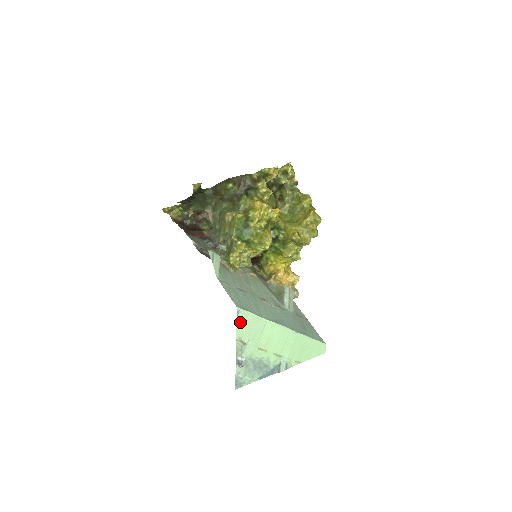
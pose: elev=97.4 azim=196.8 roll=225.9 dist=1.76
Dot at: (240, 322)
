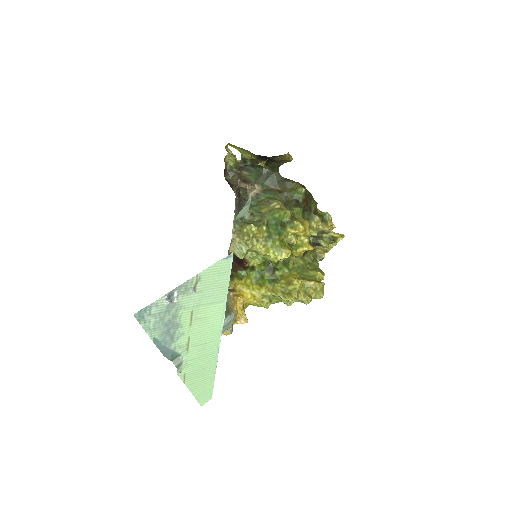
Dot at: (218, 267)
